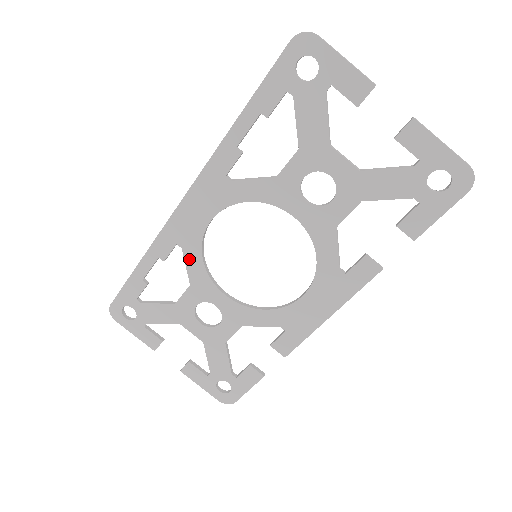
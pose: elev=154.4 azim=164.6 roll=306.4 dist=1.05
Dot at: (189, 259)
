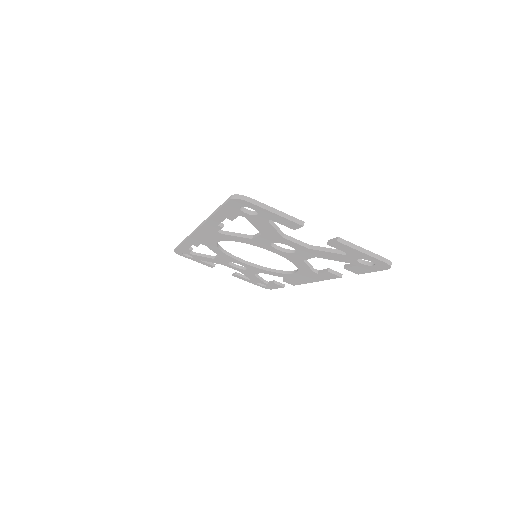
Dot at: (213, 249)
